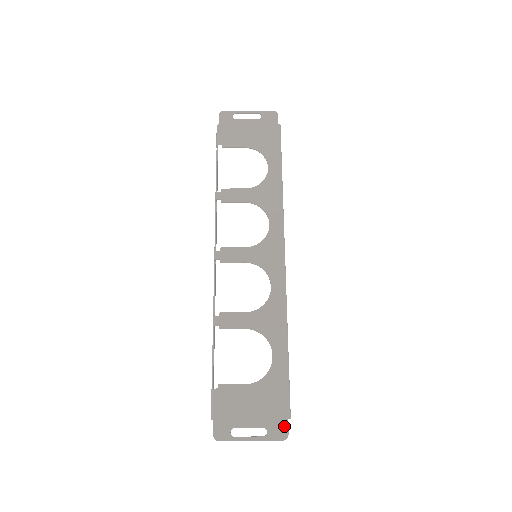
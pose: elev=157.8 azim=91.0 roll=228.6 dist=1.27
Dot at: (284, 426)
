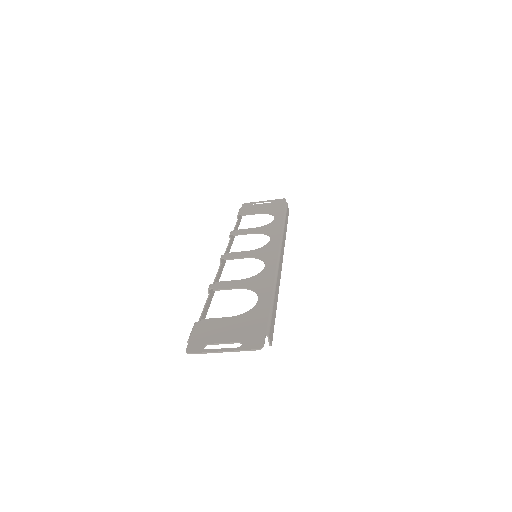
Dot at: (260, 340)
